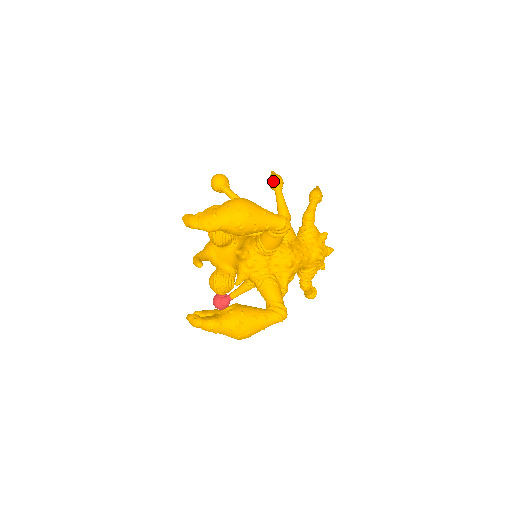
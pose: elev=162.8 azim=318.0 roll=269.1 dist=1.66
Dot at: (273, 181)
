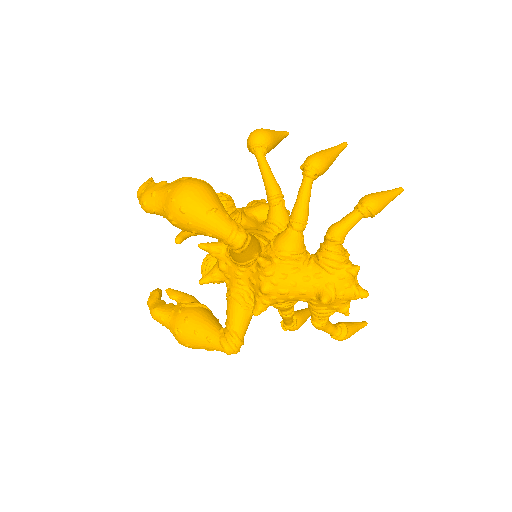
Dot at: (303, 163)
